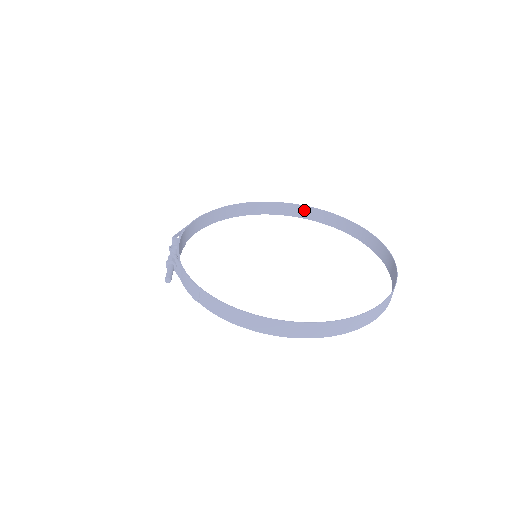
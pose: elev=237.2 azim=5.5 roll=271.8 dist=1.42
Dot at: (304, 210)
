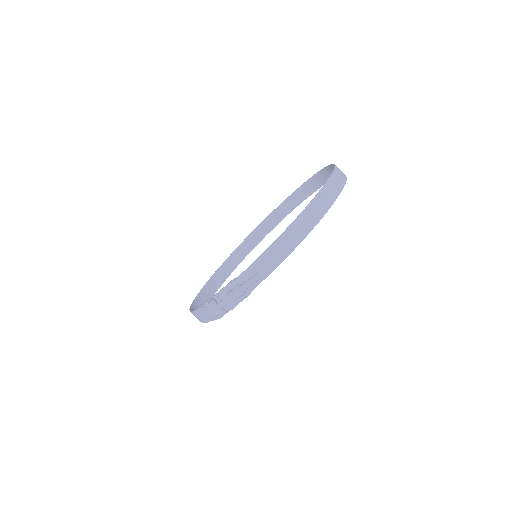
Dot at: (222, 271)
